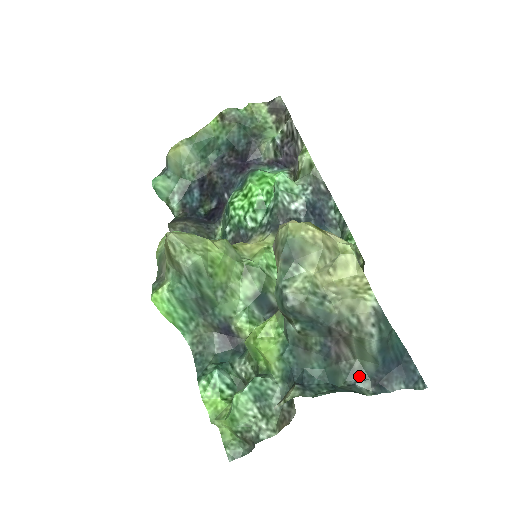
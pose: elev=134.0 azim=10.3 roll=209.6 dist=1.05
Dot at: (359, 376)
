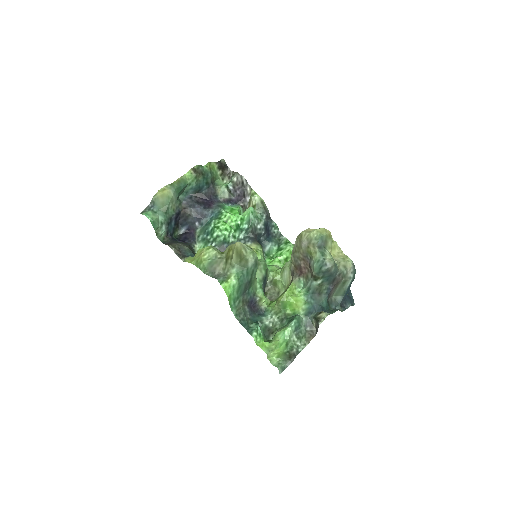
Dot at: (335, 304)
